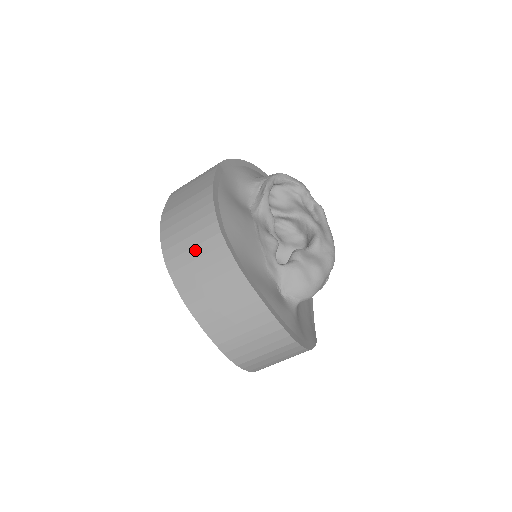
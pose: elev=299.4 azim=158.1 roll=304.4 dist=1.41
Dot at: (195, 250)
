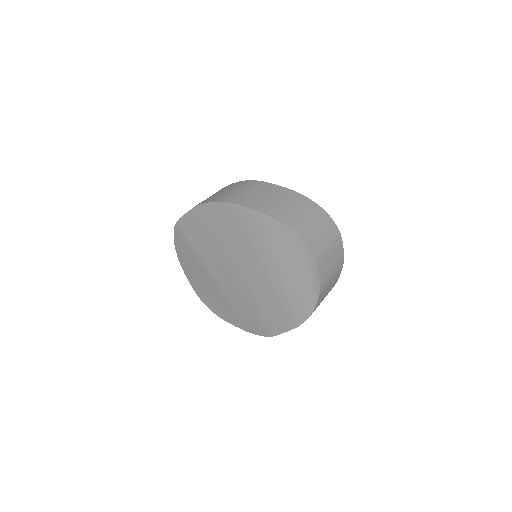
Dot at: (249, 191)
